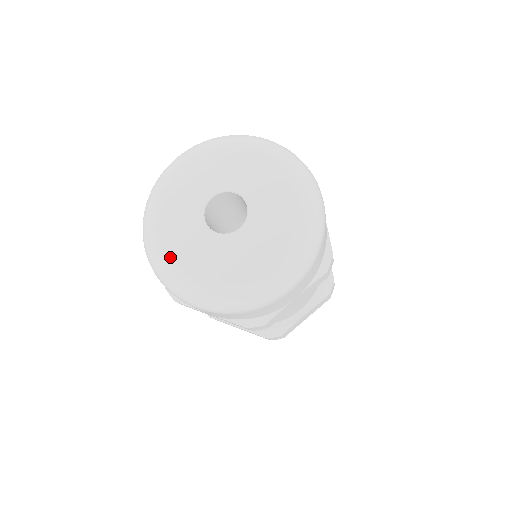
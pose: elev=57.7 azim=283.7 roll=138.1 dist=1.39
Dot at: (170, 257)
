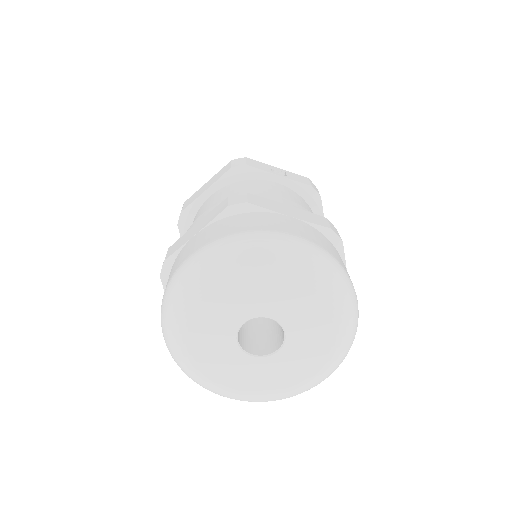
Dot at: (273, 394)
